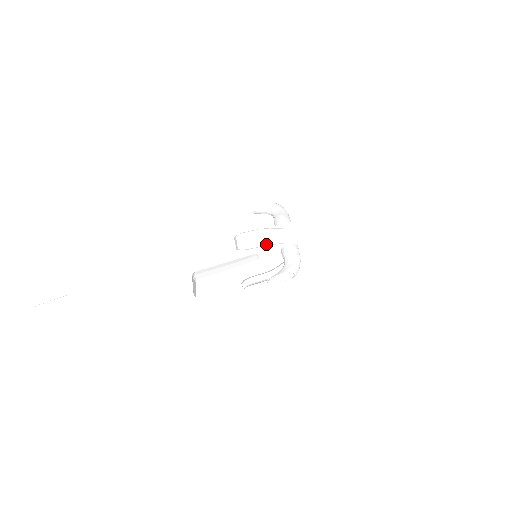
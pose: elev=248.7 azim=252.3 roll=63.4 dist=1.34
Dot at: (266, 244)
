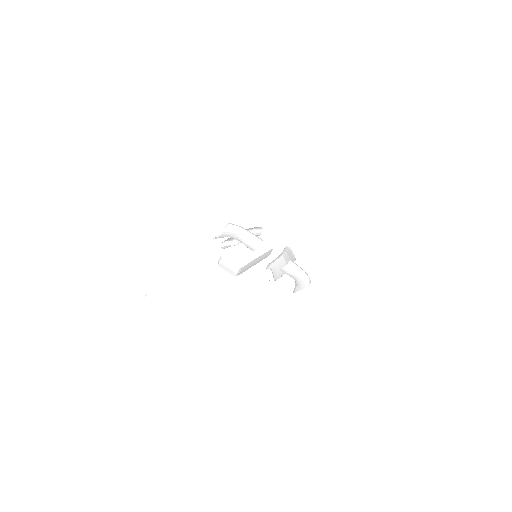
Dot at: occluded
